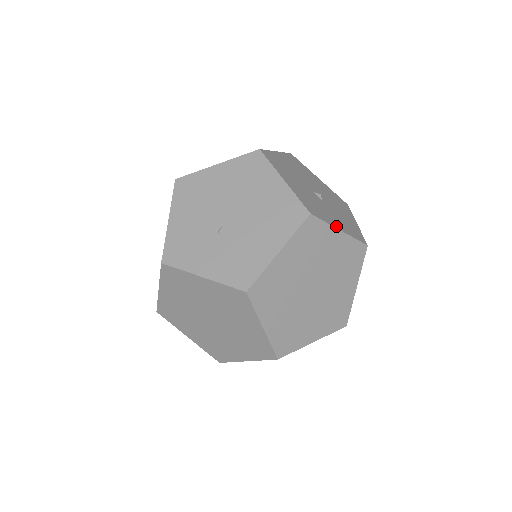
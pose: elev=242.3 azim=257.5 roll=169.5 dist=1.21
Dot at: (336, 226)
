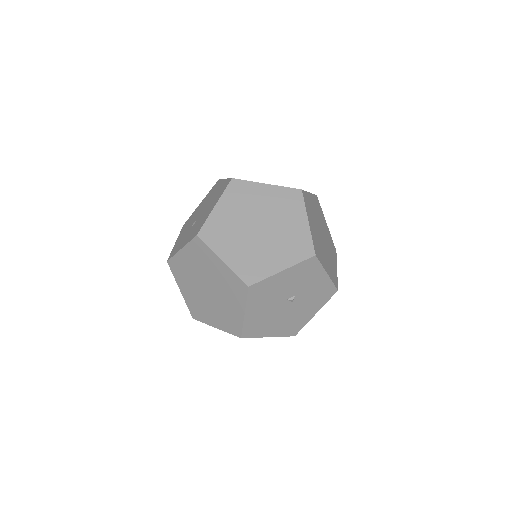
Dot at: (263, 183)
